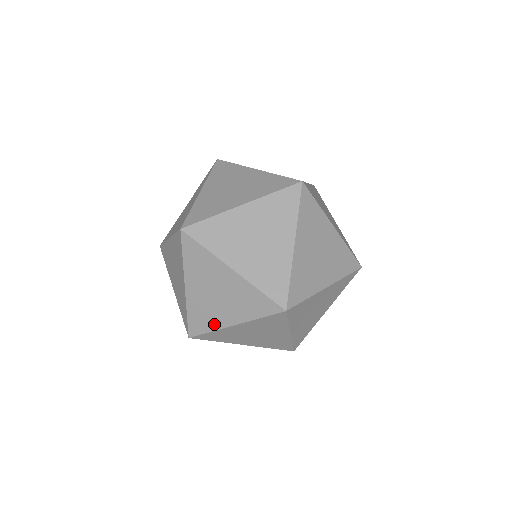
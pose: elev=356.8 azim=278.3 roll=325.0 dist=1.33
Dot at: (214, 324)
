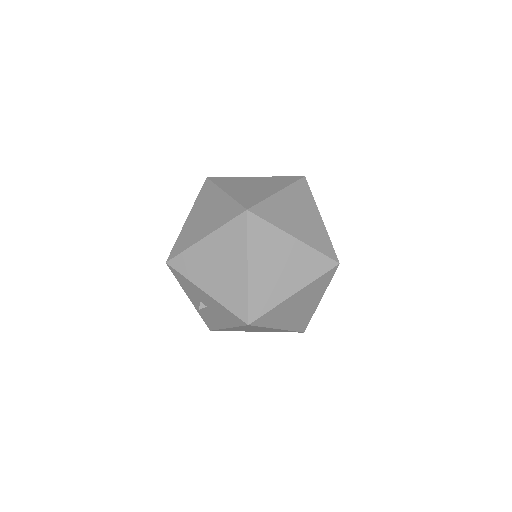
Dot at: (191, 242)
